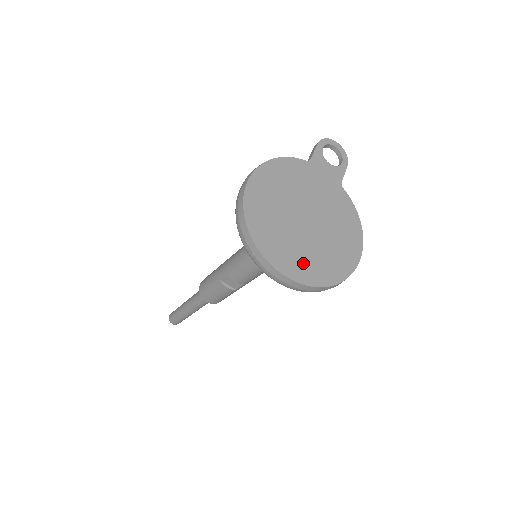
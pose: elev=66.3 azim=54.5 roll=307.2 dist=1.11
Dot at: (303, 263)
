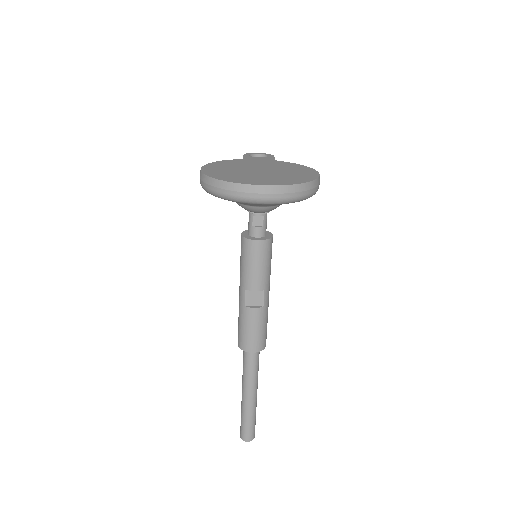
Dot at: (272, 180)
